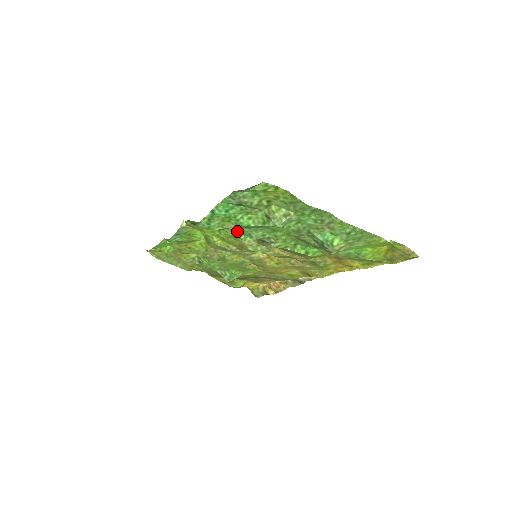
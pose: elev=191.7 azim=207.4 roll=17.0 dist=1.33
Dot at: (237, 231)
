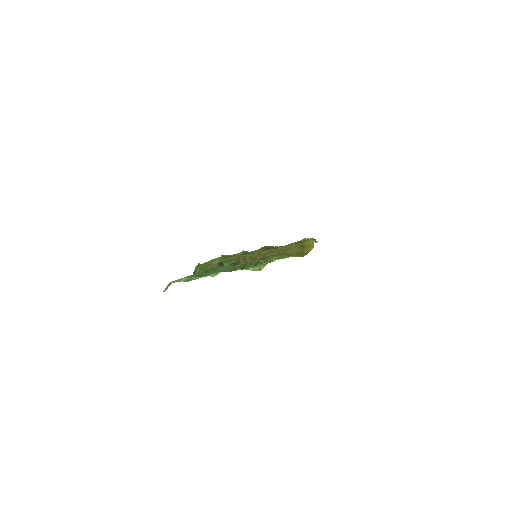
Dot at: (215, 269)
